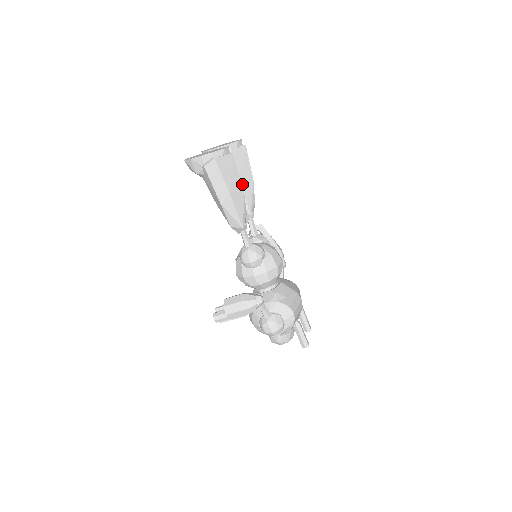
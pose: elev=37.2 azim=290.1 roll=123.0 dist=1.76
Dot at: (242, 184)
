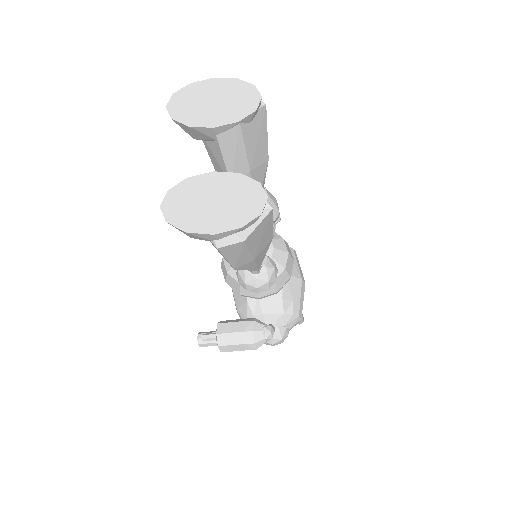
Dot at: (251, 177)
